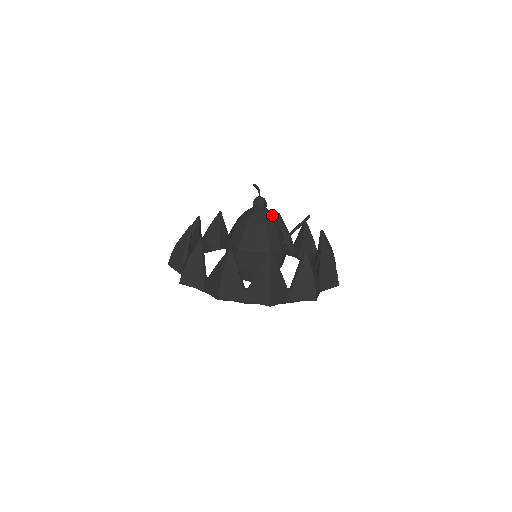
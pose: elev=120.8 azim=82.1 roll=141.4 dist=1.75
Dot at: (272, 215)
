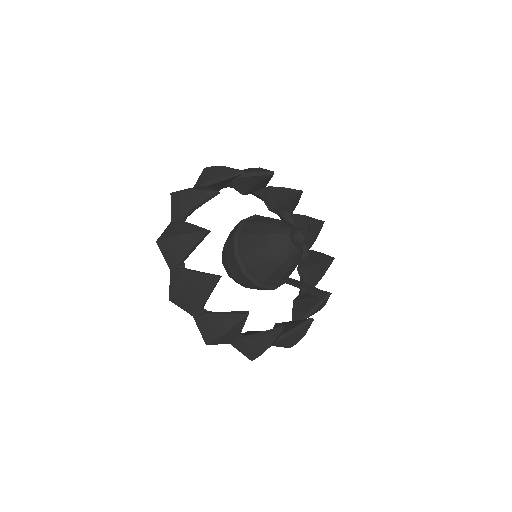
Dot at: (299, 255)
